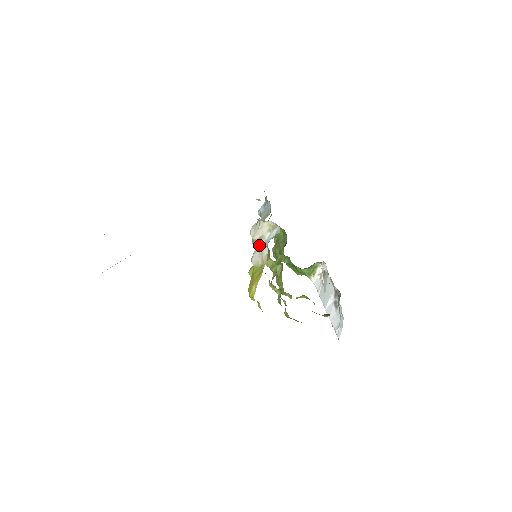
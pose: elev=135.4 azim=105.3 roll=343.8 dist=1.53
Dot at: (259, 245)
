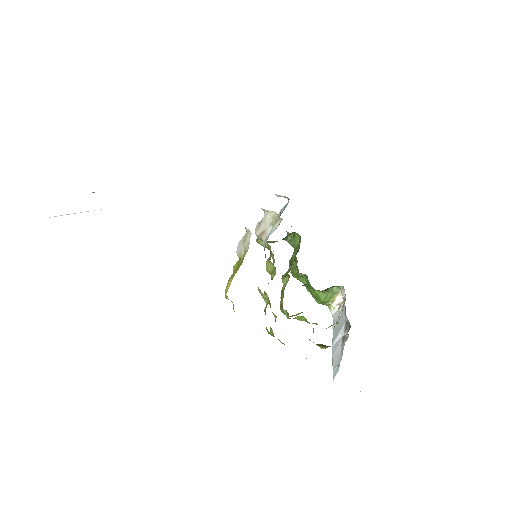
Dot at: (246, 231)
